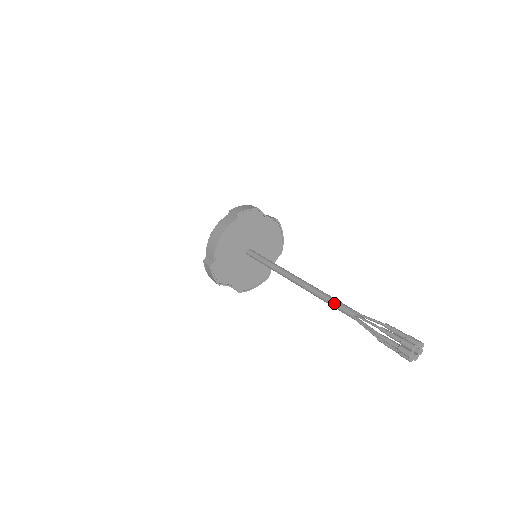
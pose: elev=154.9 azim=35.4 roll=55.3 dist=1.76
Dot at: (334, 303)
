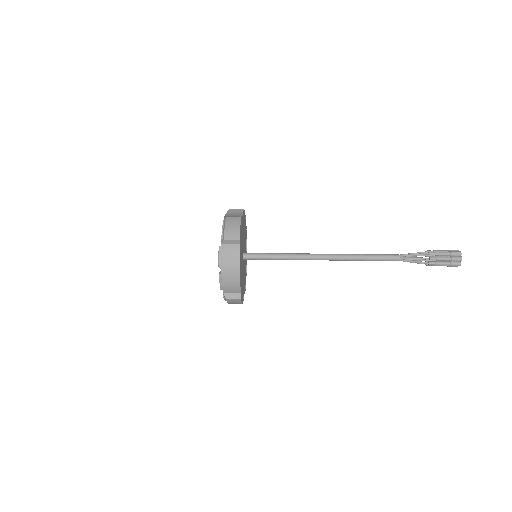
Dot at: (377, 259)
